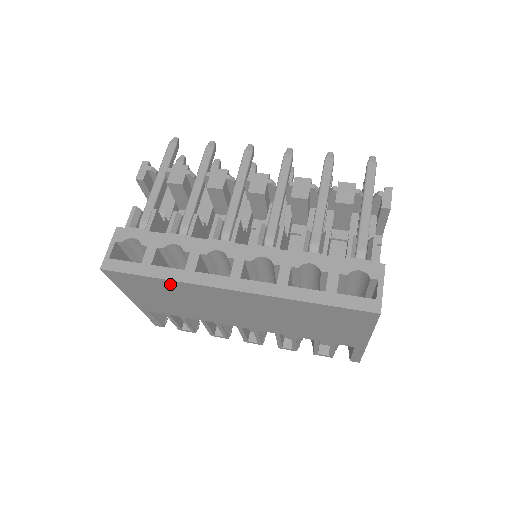
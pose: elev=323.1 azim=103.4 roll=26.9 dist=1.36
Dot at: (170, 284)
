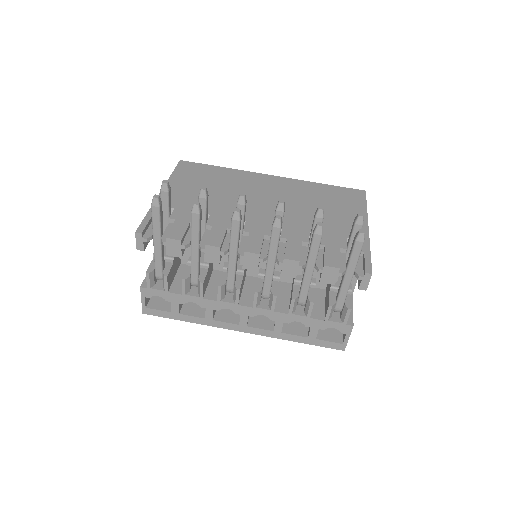
Dot at: occluded
